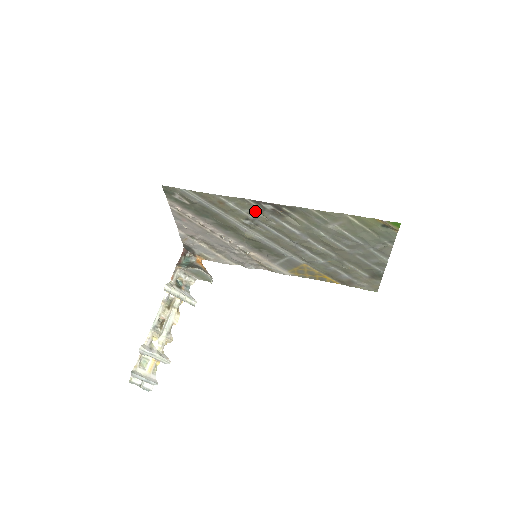
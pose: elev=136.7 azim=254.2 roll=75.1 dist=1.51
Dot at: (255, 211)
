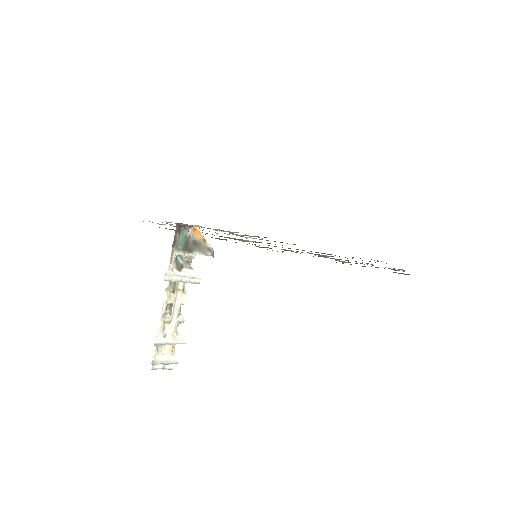
Dot at: occluded
